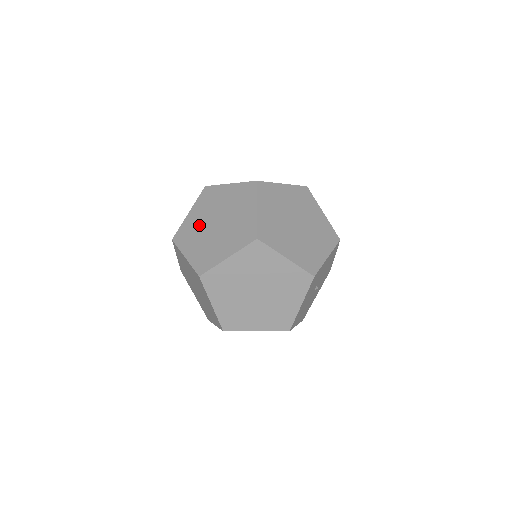
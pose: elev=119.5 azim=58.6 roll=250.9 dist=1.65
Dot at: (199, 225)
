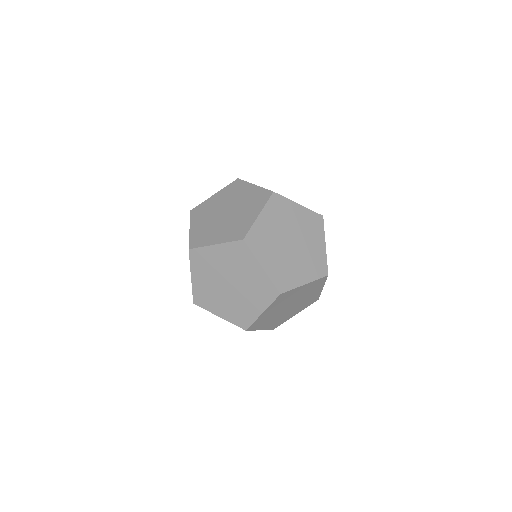
Dot at: (209, 225)
